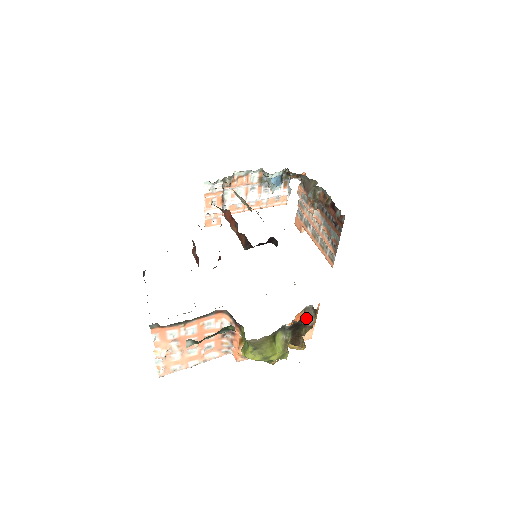
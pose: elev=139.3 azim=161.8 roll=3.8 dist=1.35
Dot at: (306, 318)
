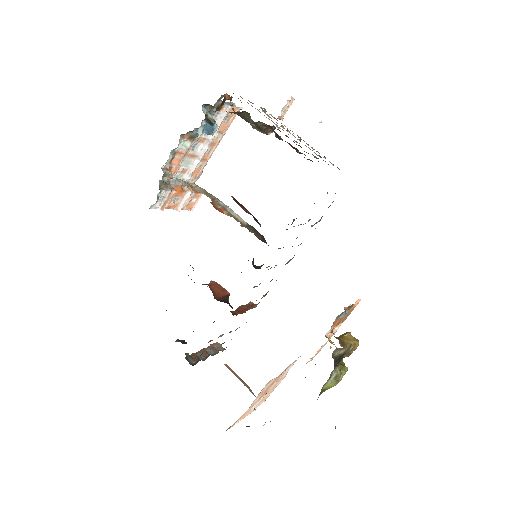
Dot at: (339, 353)
